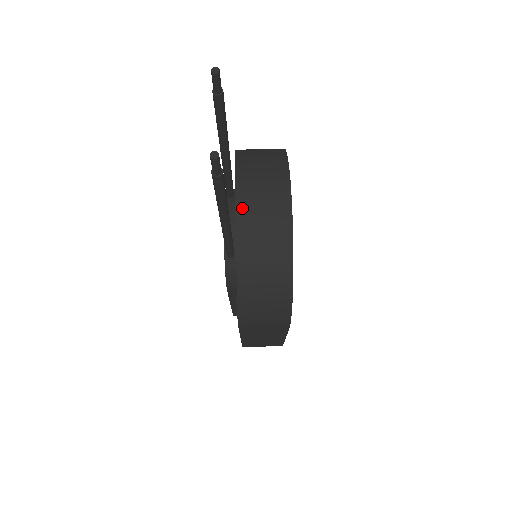
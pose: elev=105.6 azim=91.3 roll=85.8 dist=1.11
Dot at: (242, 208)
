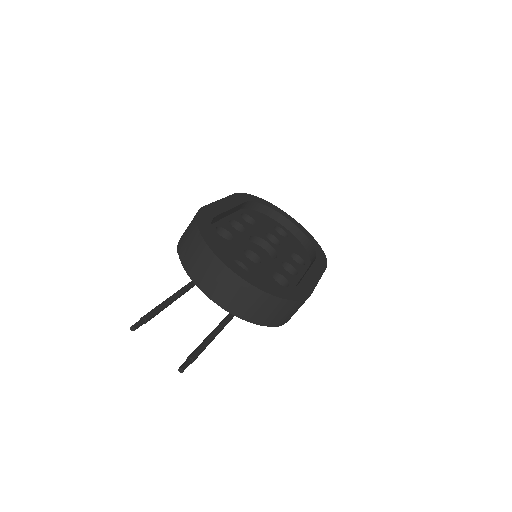
Dot at: (218, 300)
